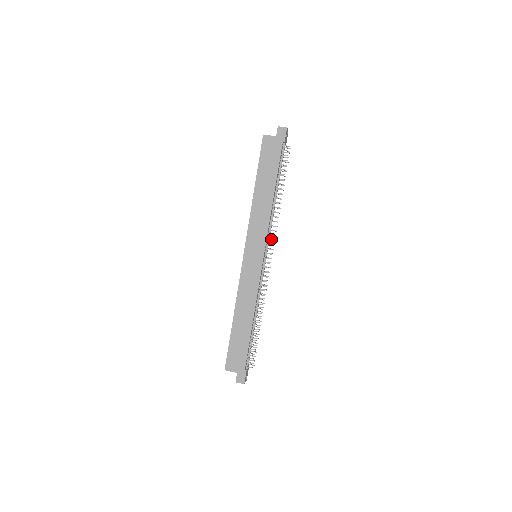
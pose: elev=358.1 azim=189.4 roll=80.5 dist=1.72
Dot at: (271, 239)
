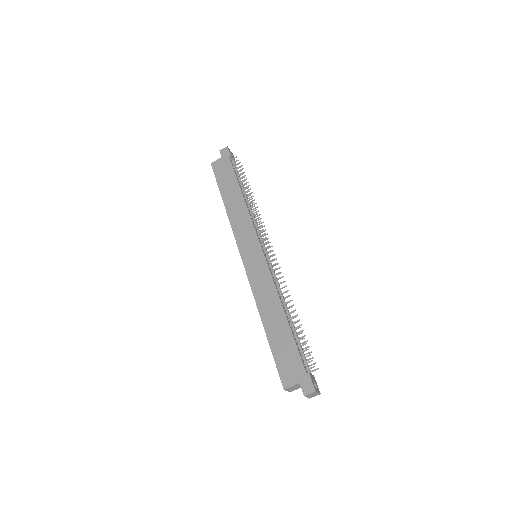
Dot at: (263, 235)
